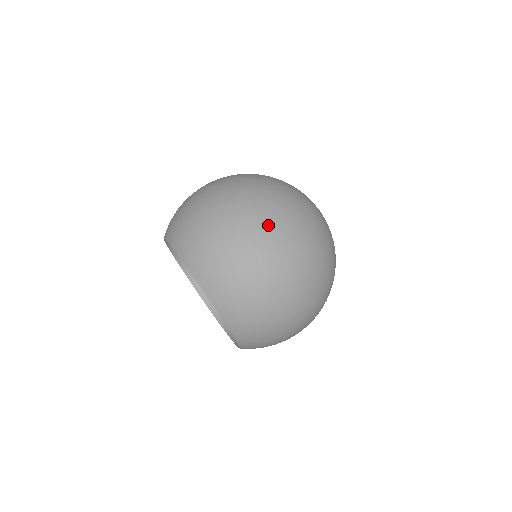
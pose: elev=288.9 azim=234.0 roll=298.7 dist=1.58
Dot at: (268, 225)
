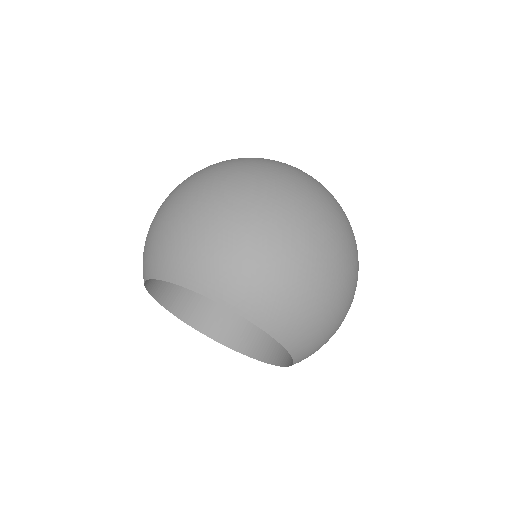
Dot at: (276, 202)
